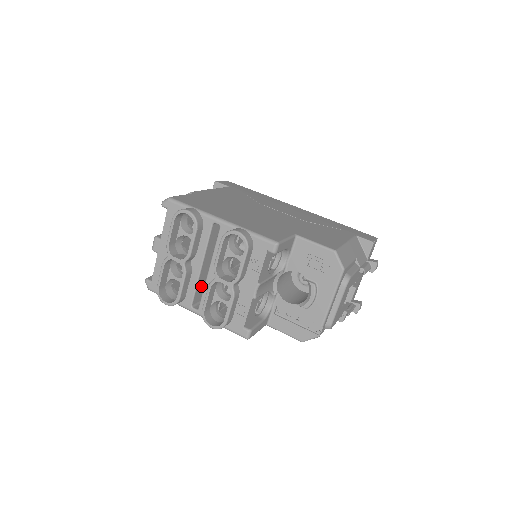
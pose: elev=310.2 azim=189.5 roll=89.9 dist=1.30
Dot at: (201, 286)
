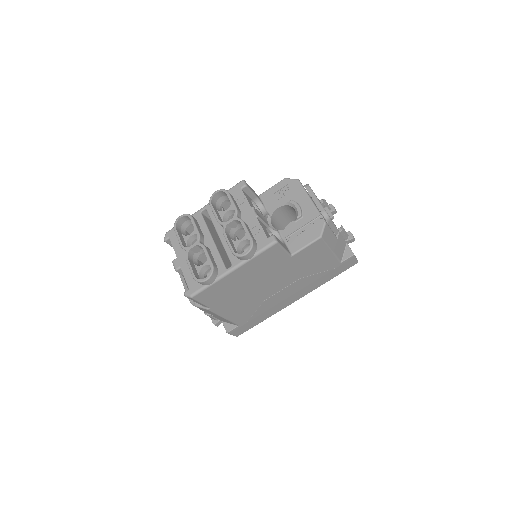
Dot at: (224, 258)
